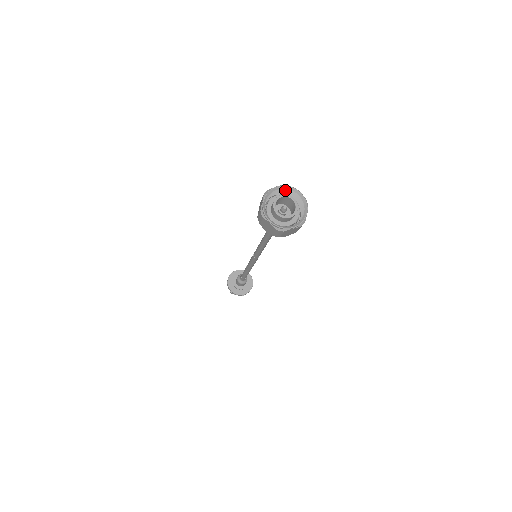
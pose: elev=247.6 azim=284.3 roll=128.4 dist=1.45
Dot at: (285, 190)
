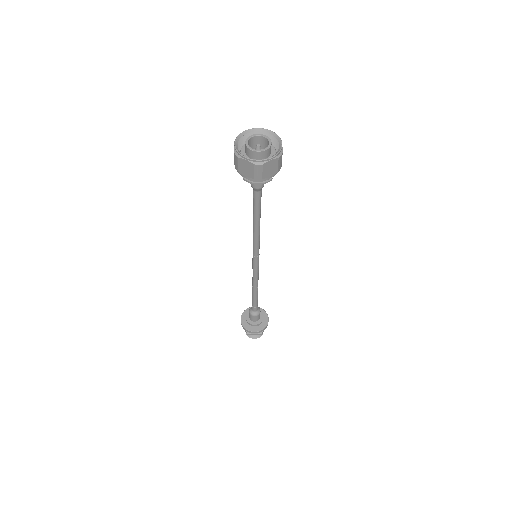
Dot at: occluded
